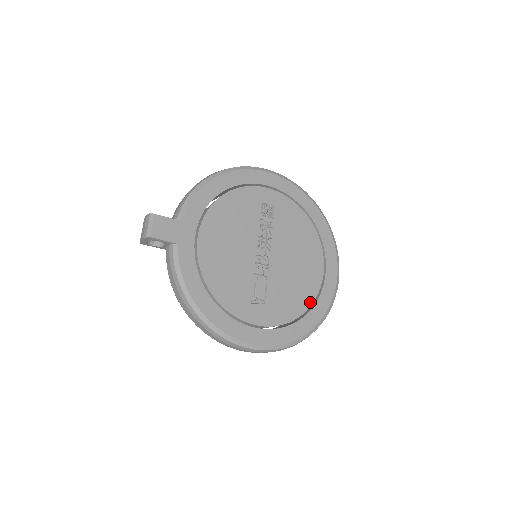
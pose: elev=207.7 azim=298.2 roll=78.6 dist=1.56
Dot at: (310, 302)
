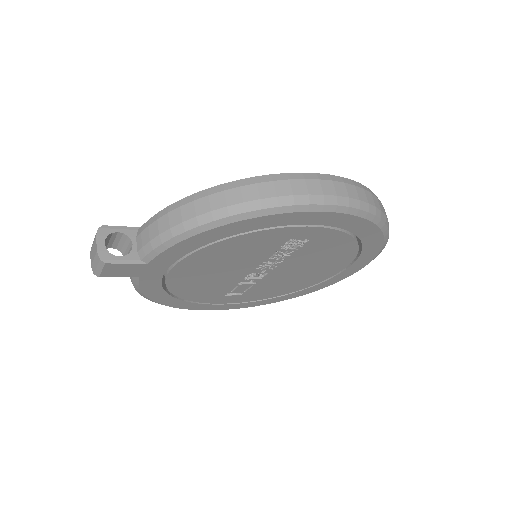
Dot at: (299, 289)
